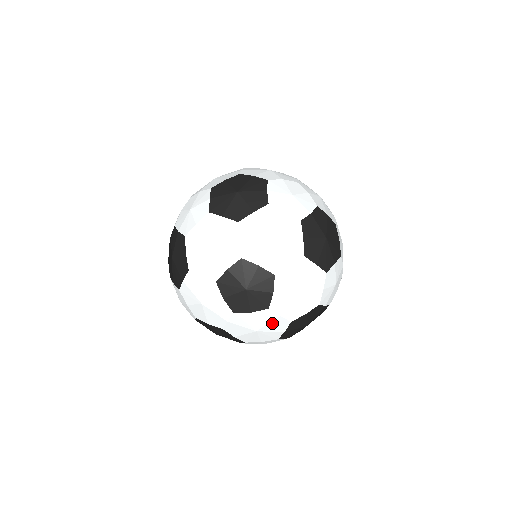
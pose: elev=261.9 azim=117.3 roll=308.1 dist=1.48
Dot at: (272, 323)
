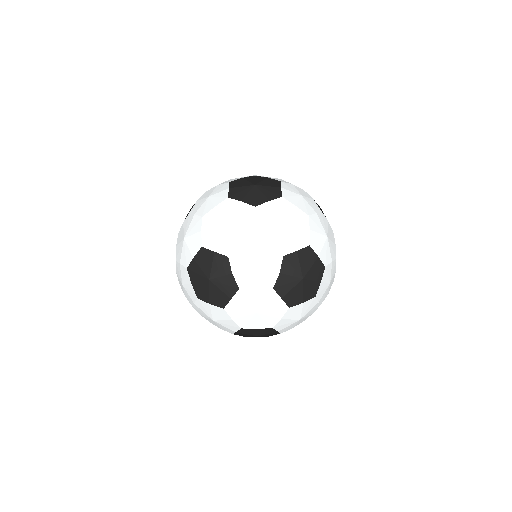
Dot at: occluded
